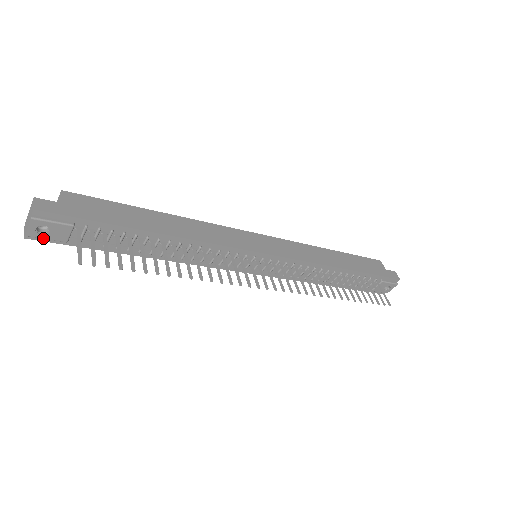
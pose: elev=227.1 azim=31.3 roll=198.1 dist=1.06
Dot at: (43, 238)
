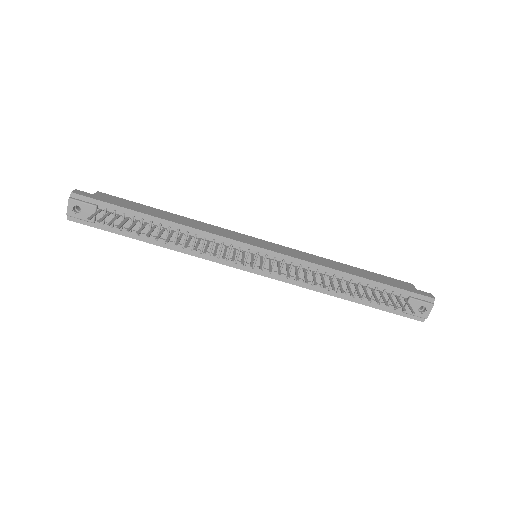
Dot at: (78, 218)
